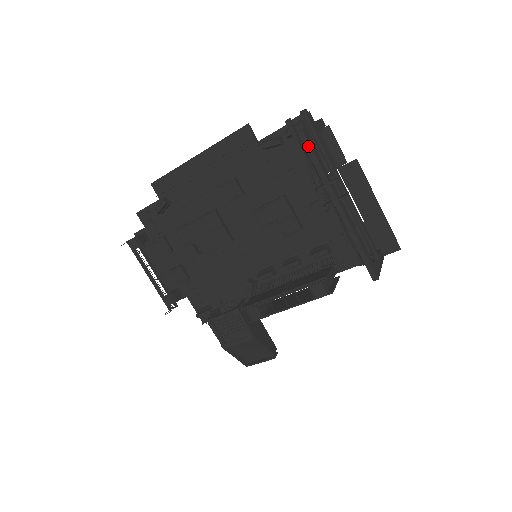
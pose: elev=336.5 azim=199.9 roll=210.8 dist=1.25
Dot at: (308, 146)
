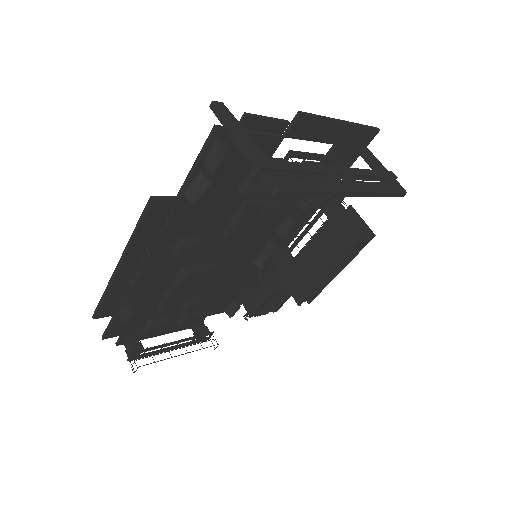
Dot at: (294, 192)
